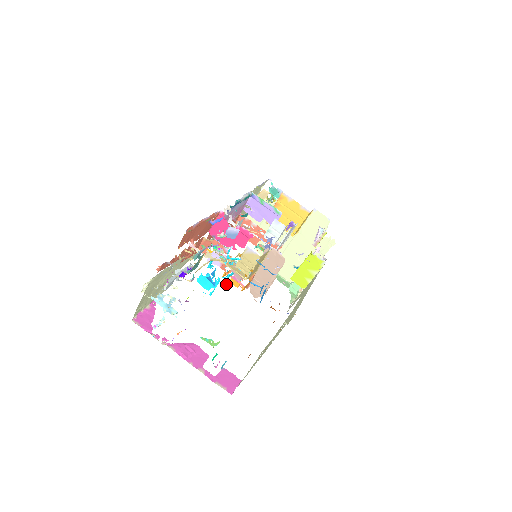
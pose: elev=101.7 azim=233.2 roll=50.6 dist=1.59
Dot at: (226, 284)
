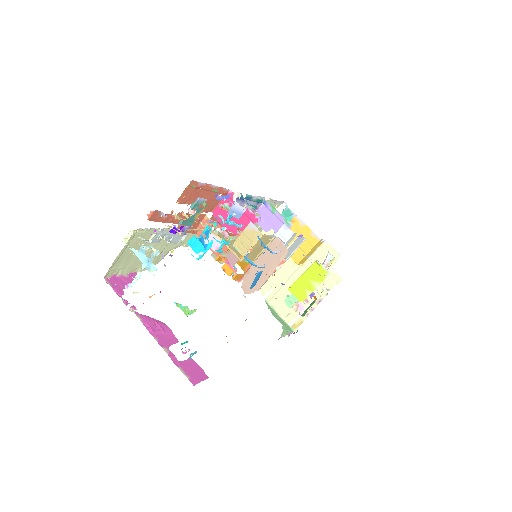
Dot at: (219, 251)
